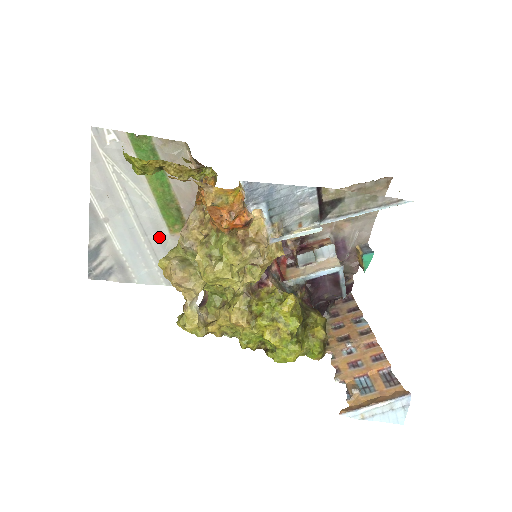
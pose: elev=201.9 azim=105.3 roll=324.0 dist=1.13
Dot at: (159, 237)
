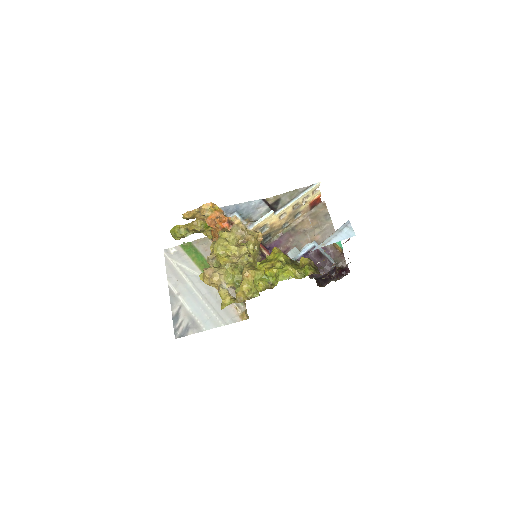
Dot at: (210, 293)
